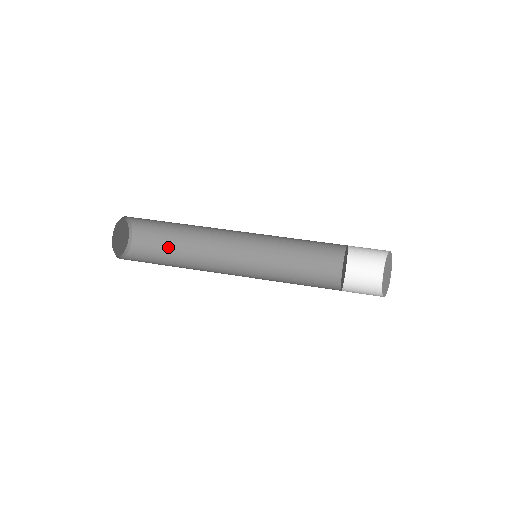
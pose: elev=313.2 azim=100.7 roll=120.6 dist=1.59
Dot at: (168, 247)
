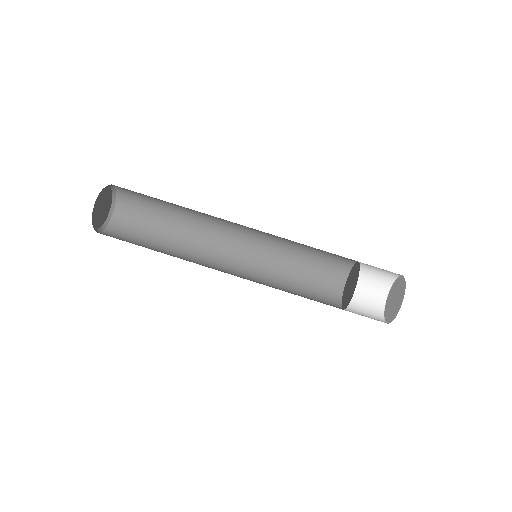
Dot at: (159, 203)
